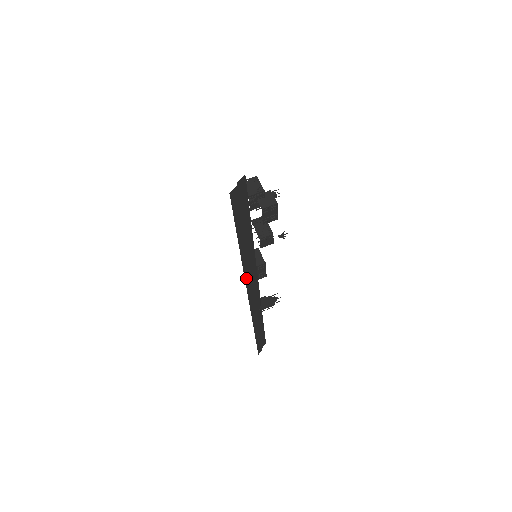
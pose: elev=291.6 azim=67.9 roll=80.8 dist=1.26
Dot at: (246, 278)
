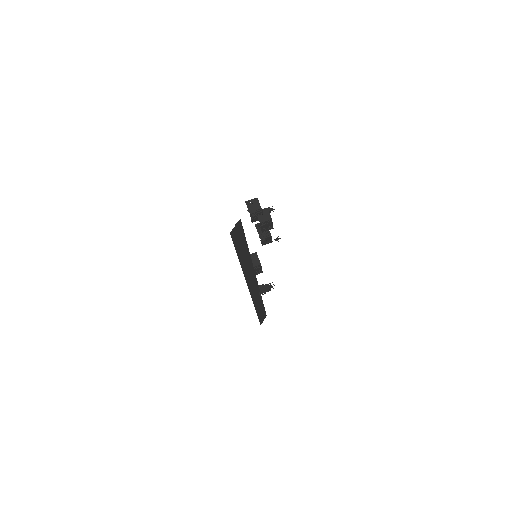
Dot at: (246, 277)
